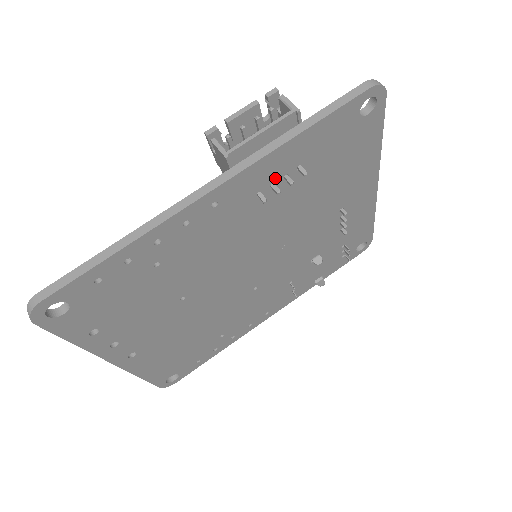
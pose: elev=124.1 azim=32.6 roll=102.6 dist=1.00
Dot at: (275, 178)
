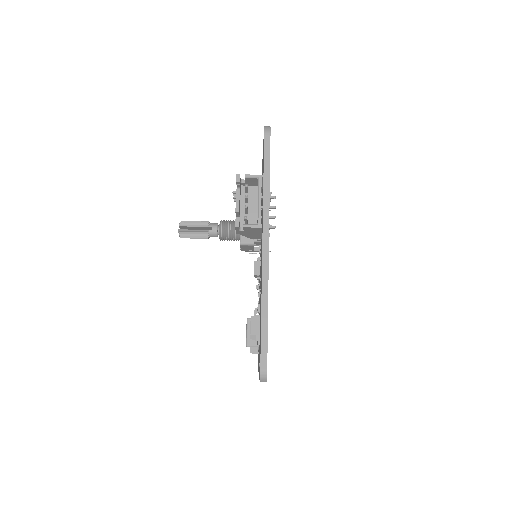
Dot at: occluded
